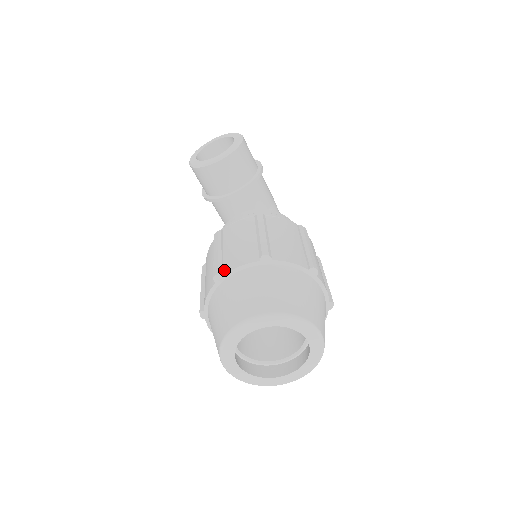
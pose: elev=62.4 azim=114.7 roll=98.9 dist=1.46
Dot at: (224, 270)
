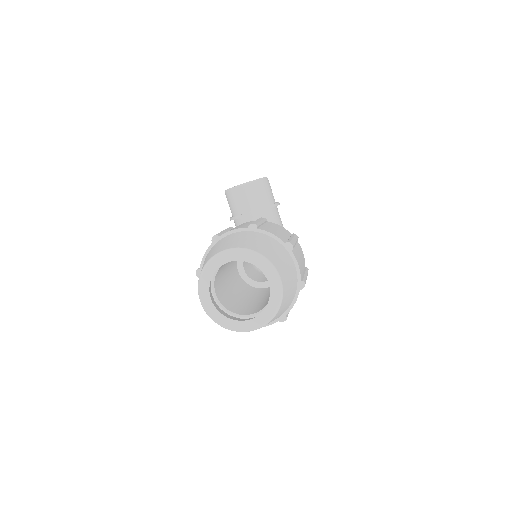
Dot at: occluded
